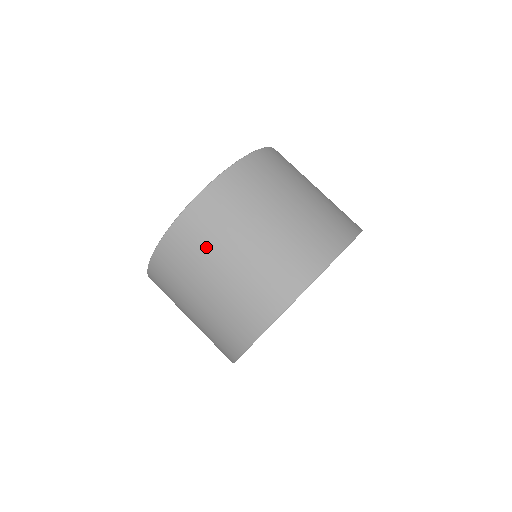
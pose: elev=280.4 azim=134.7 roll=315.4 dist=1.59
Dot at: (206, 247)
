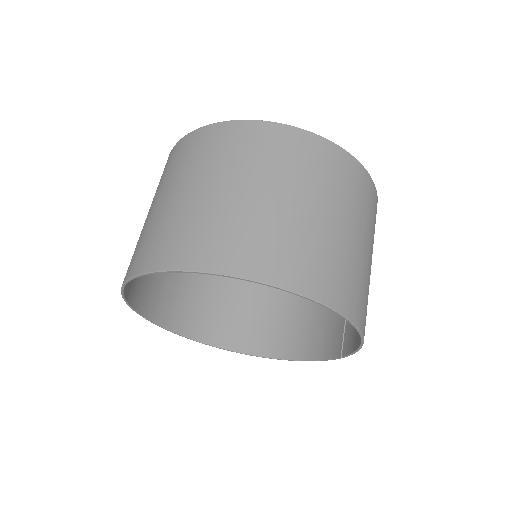
Dot at: (176, 171)
